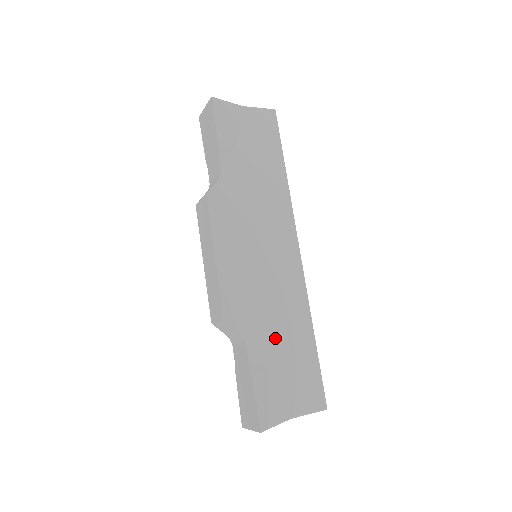
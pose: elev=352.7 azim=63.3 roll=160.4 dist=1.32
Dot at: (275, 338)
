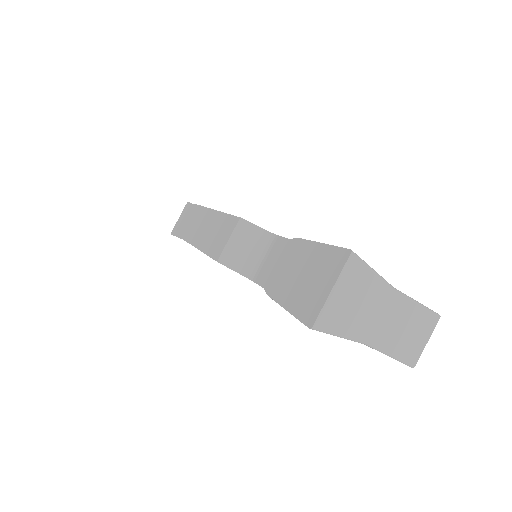
Dot at: occluded
